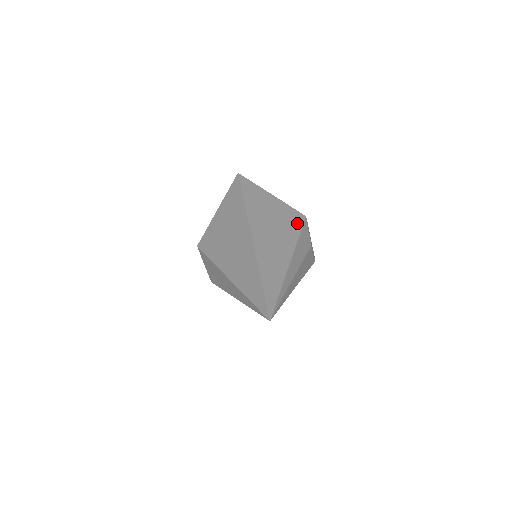
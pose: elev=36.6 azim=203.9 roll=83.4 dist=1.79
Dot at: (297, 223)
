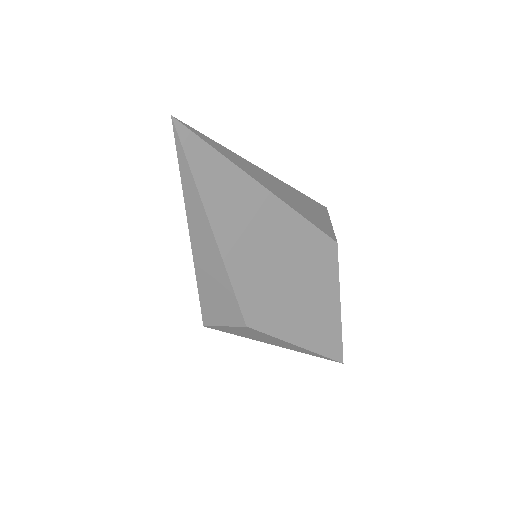
Dot at: occluded
